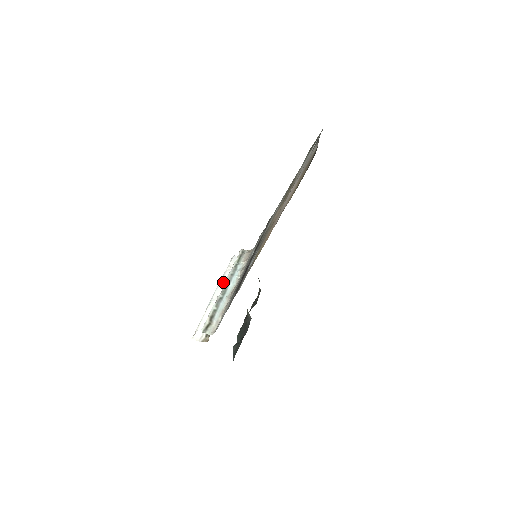
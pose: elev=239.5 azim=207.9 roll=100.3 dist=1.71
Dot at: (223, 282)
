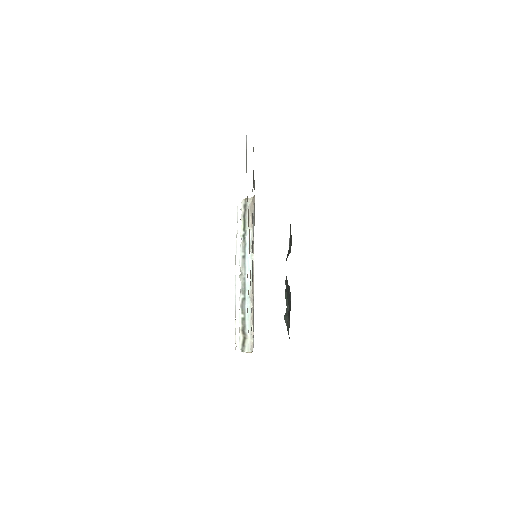
Dot at: occluded
